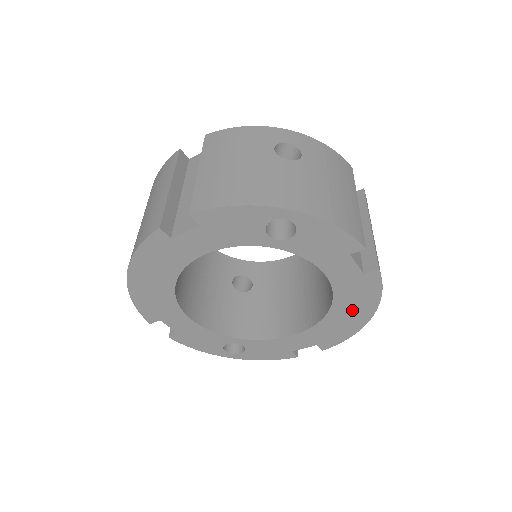
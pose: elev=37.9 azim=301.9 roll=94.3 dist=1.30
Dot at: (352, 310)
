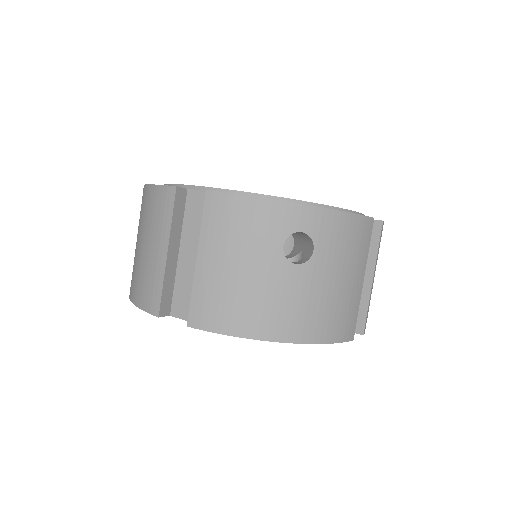
Dot at: occluded
